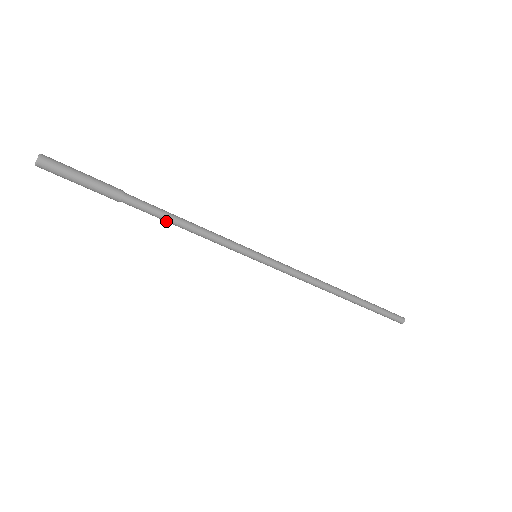
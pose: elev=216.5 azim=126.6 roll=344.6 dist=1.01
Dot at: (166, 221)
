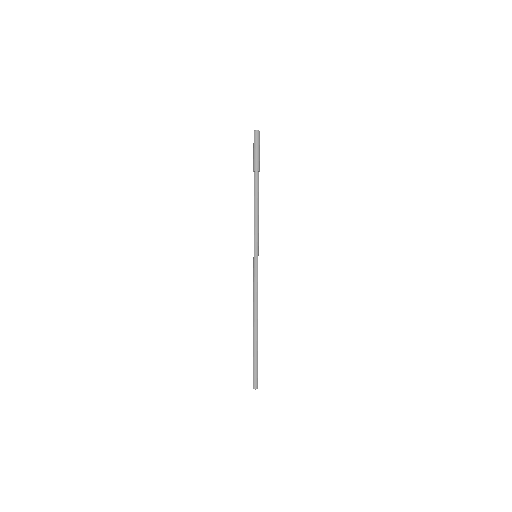
Dot at: (257, 197)
